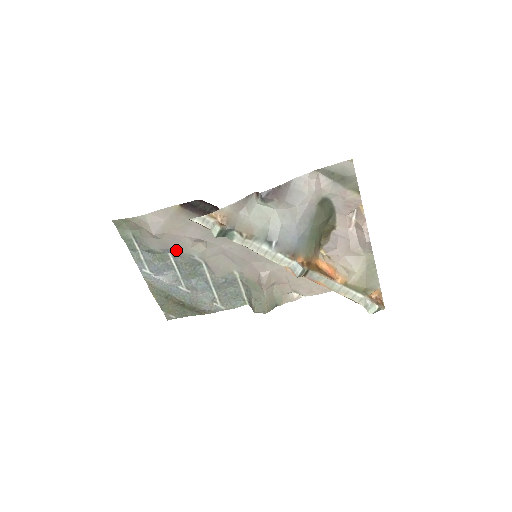
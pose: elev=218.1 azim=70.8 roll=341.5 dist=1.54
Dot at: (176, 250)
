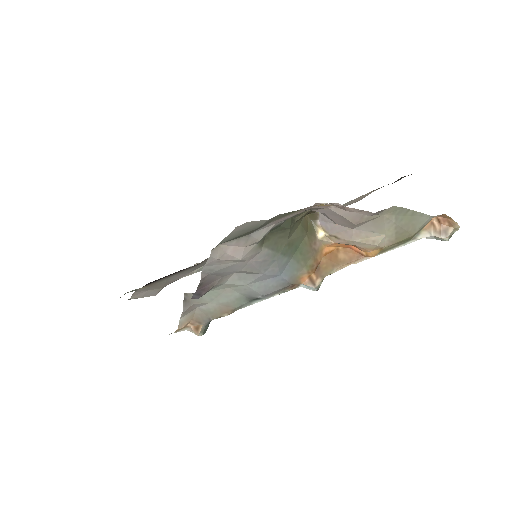
Dot at: occluded
